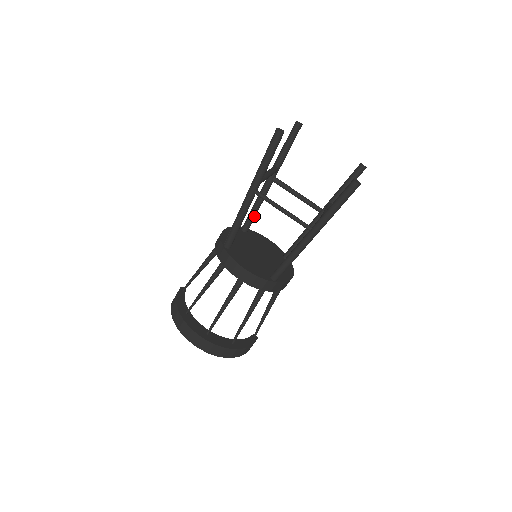
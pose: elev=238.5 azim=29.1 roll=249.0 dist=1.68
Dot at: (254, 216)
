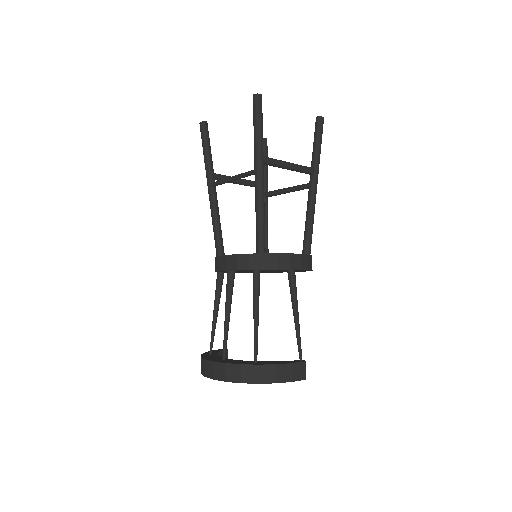
Dot at: (265, 238)
